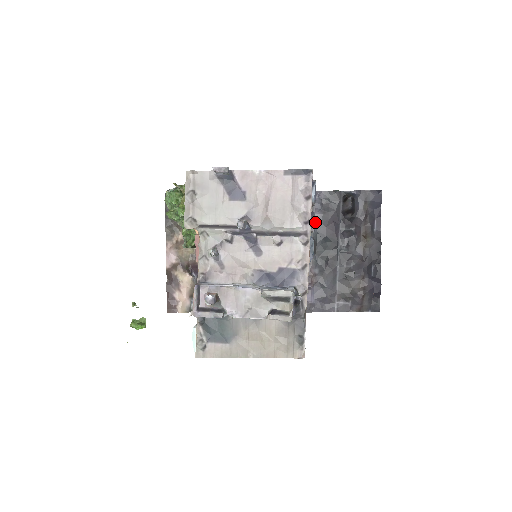
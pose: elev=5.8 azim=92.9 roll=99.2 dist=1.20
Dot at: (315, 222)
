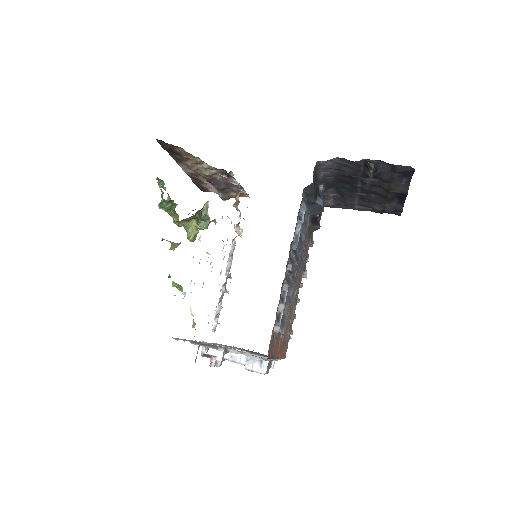
Dot at: (330, 173)
